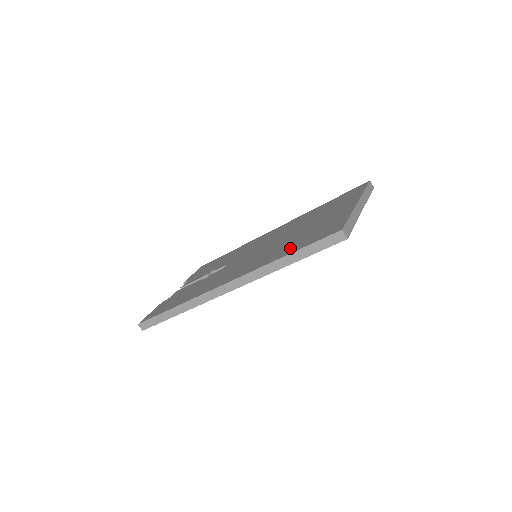
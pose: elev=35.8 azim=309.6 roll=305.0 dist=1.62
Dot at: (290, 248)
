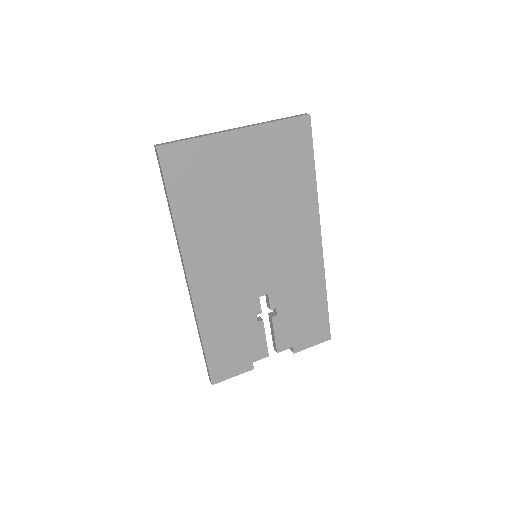
Dot at: occluded
